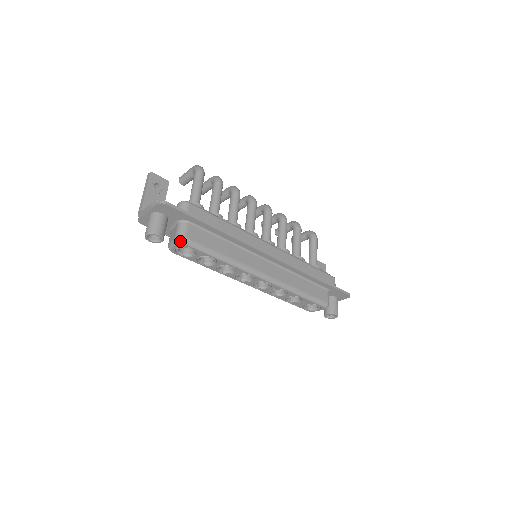
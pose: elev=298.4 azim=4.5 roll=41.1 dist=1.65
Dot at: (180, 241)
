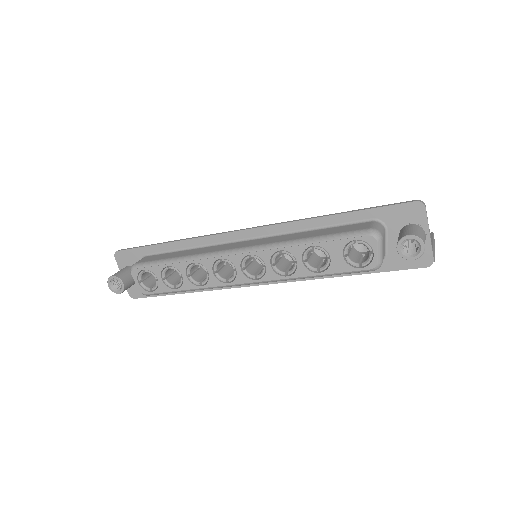
Dot at: (131, 270)
